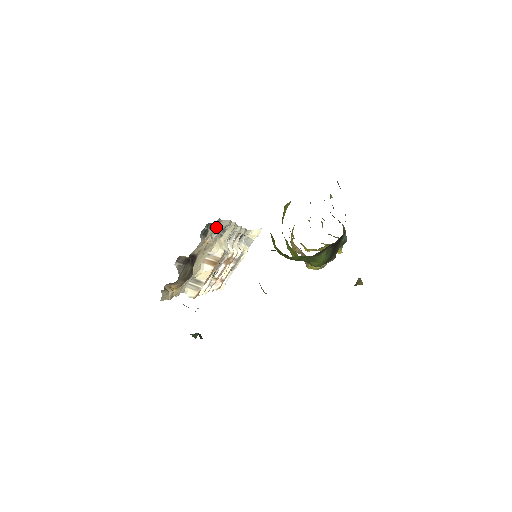
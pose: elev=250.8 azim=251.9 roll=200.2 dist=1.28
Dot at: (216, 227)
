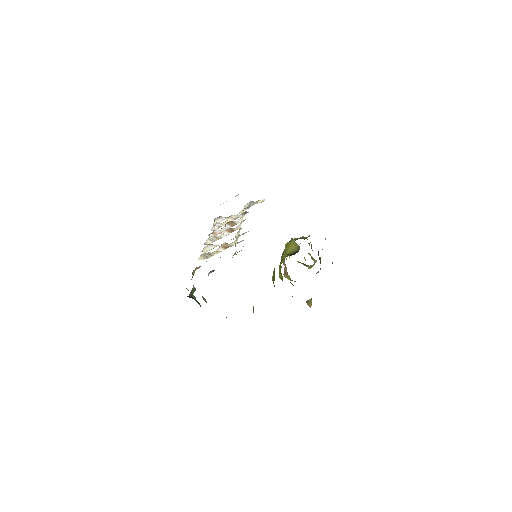
Dot at: (243, 246)
